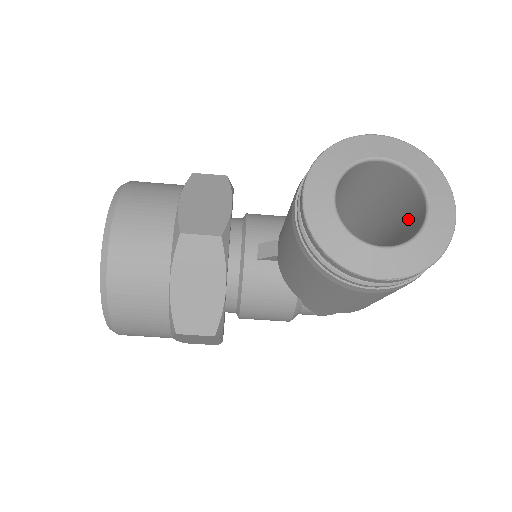
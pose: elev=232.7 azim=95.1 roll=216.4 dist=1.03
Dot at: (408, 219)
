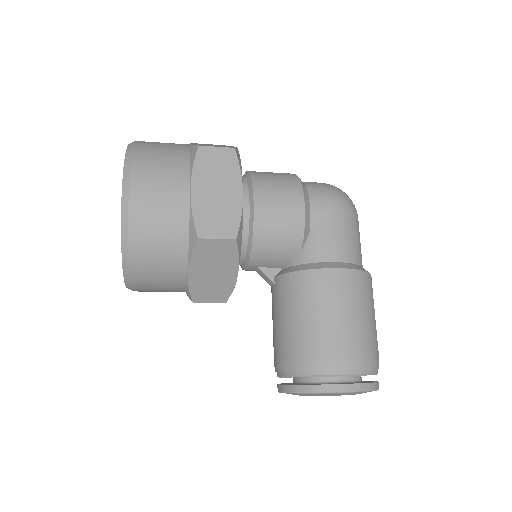
Dot at: occluded
